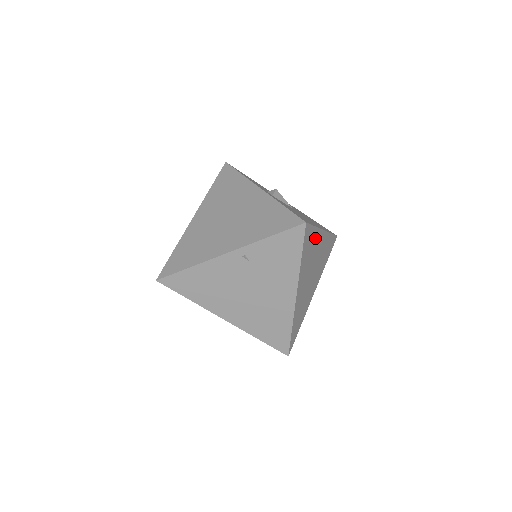
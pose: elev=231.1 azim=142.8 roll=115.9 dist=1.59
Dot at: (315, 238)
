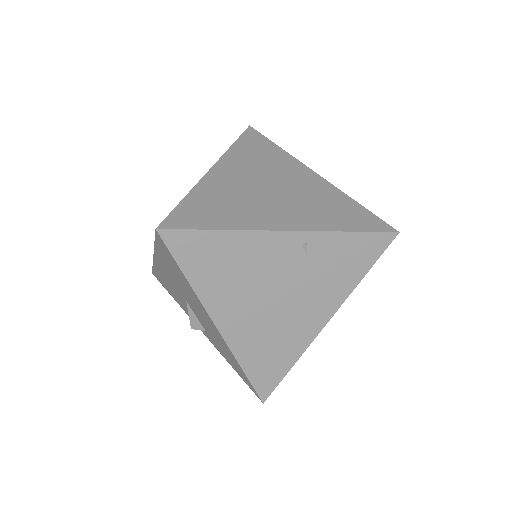
Dot at: occluded
